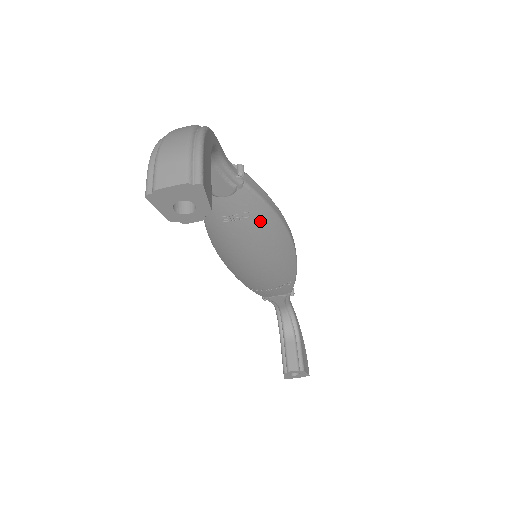
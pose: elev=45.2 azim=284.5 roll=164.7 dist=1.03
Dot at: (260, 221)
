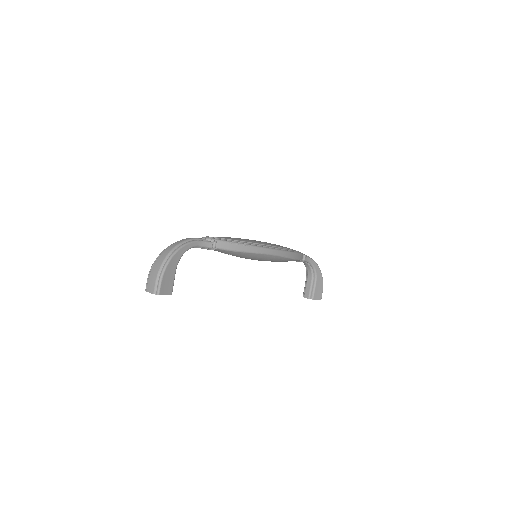
Dot at: (240, 255)
